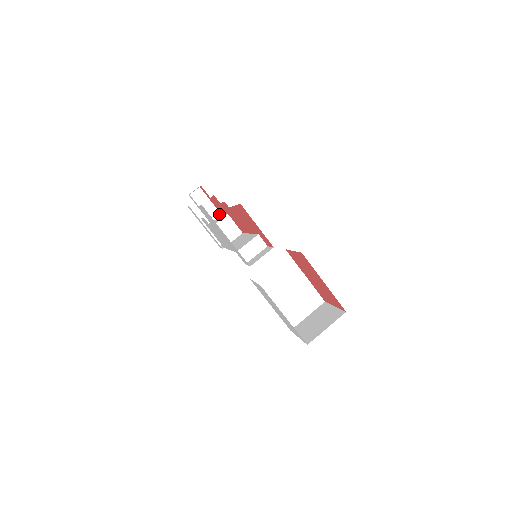
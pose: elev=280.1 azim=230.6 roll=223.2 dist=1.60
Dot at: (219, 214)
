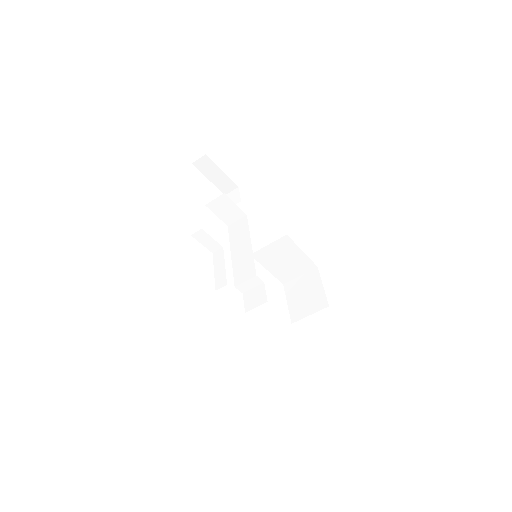
Dot at: (221, 247)
